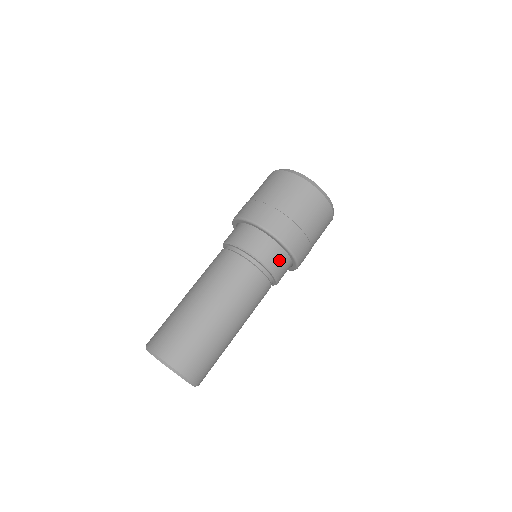
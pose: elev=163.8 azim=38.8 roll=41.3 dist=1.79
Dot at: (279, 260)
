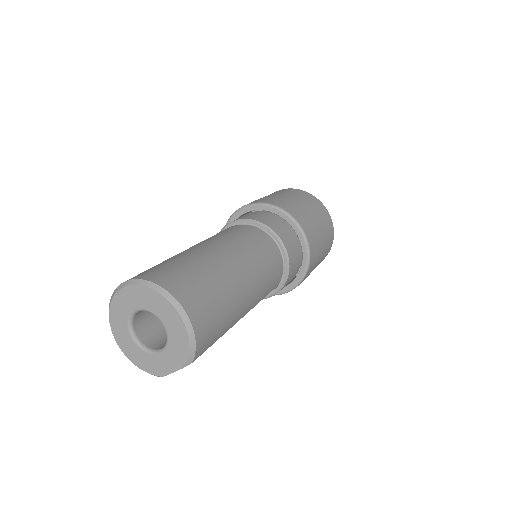
Dot at: (288, 235)
